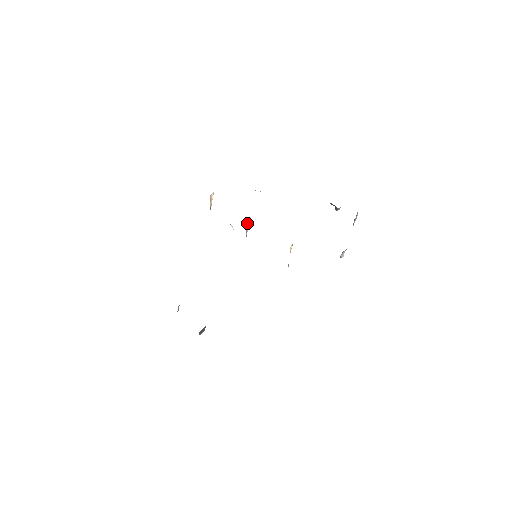
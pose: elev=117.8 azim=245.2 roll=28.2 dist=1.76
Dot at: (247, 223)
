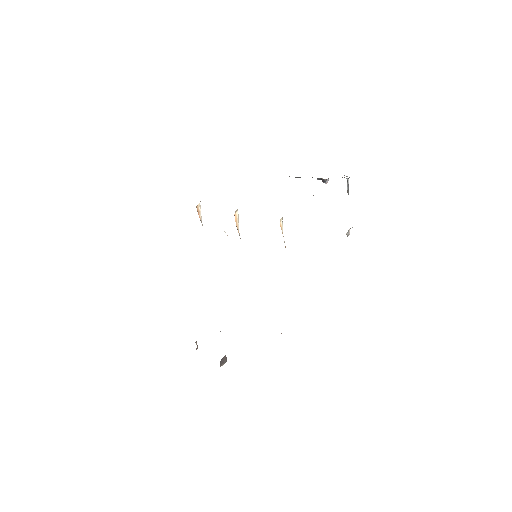
Dot at: (235, 218)
